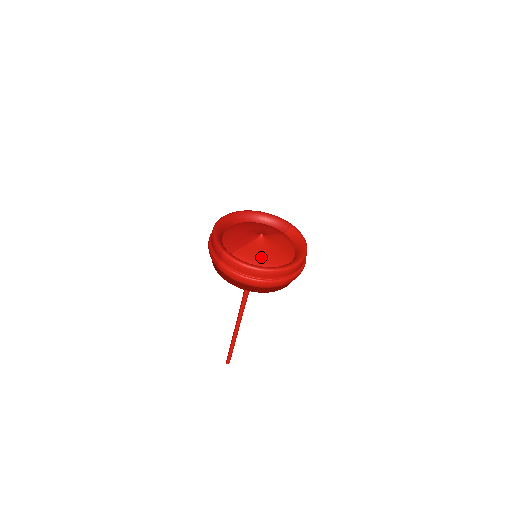
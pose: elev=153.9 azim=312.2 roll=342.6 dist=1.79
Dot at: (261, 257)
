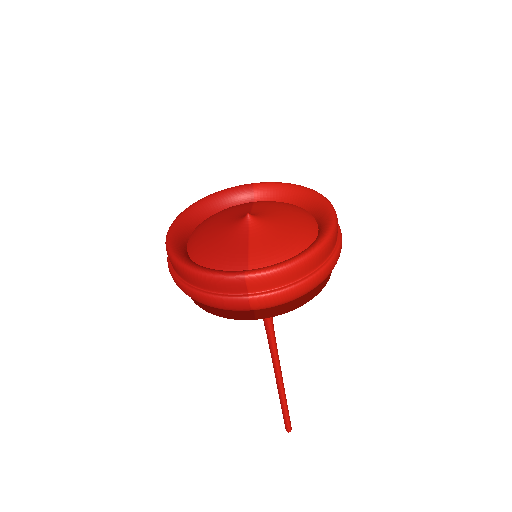
Dot at: (286, 240)
